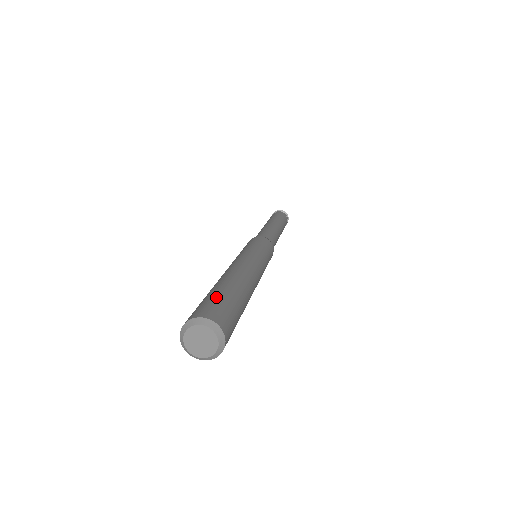
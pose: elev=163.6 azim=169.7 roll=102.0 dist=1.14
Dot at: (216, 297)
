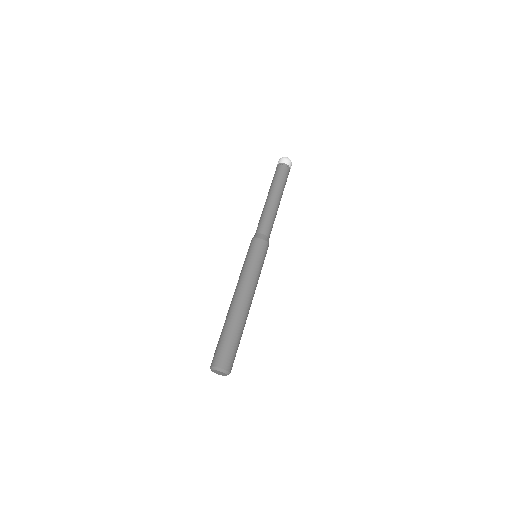
Dot at: (234, 347)
